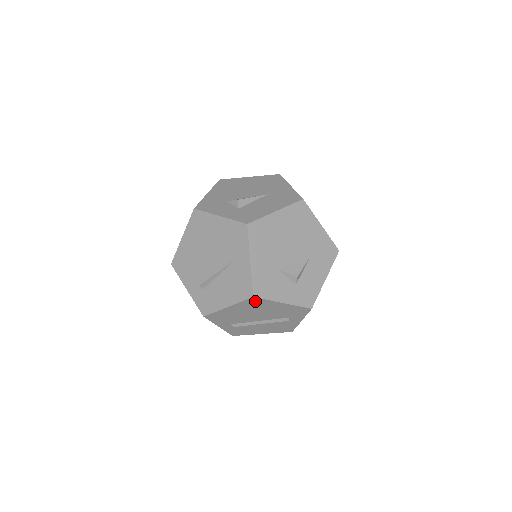
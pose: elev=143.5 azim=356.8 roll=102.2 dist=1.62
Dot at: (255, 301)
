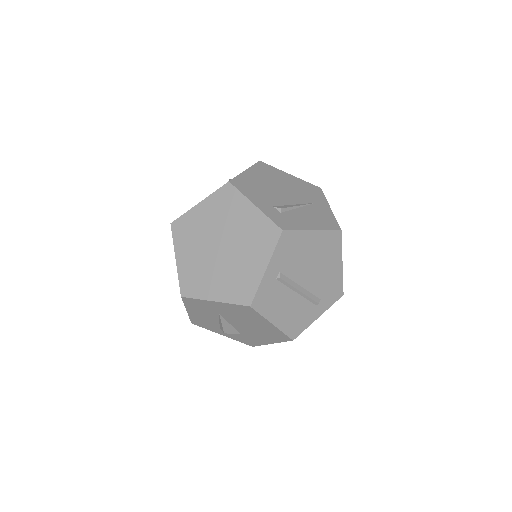
Dot at: (335, 240)
